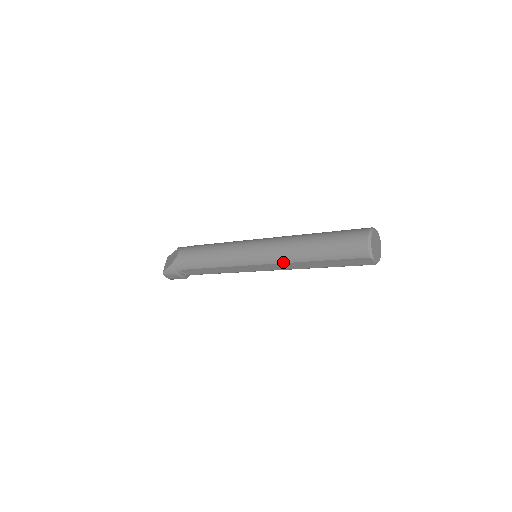
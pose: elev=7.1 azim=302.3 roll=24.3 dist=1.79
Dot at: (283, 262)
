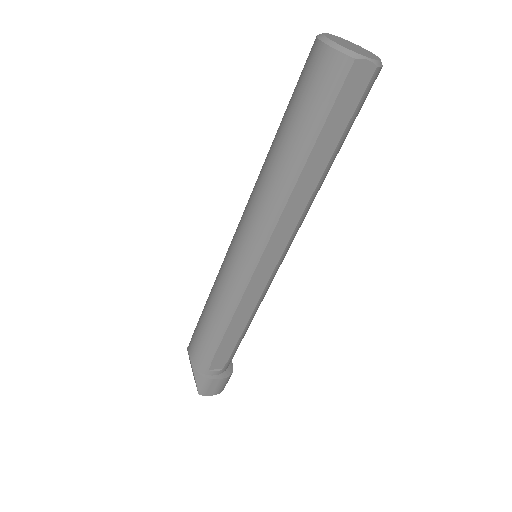
Dot at: (277, 217)
